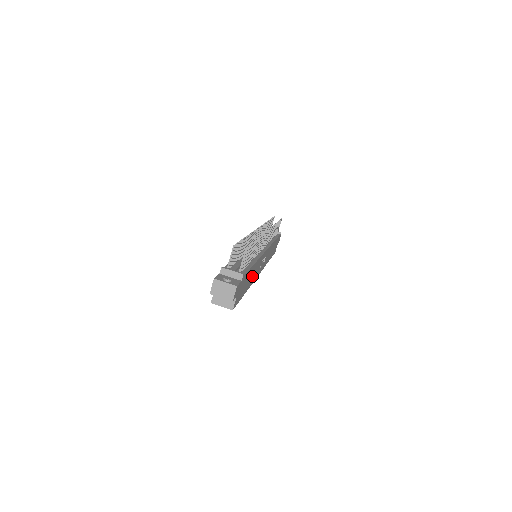
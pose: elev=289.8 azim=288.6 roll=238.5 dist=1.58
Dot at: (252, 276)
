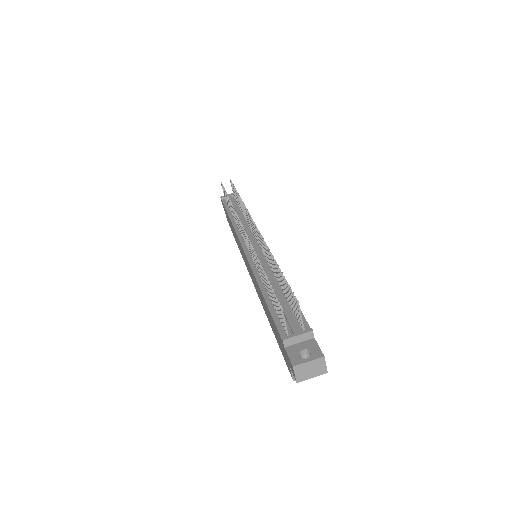
Dot at: occluded
